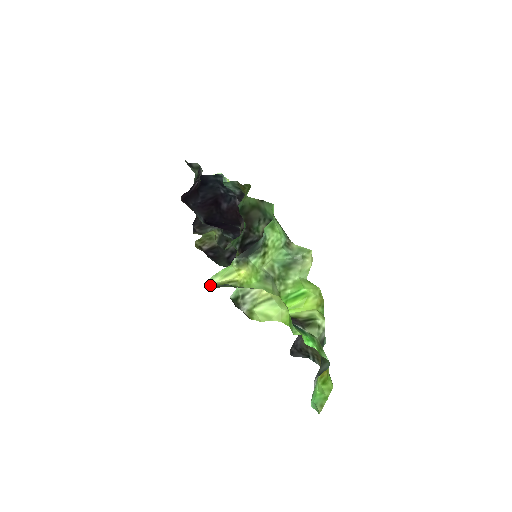
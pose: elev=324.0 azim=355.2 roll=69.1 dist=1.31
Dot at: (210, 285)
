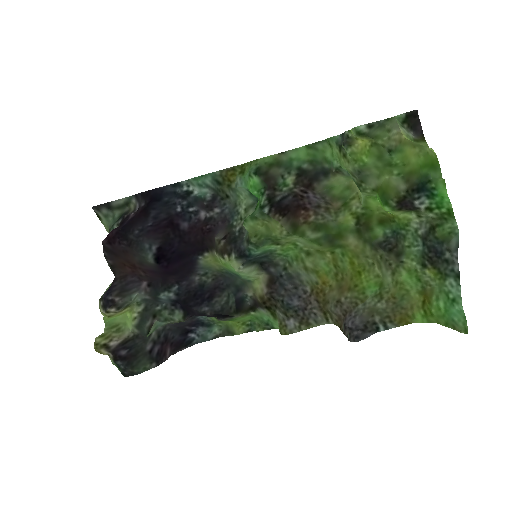
Dot at: (358, 132)
